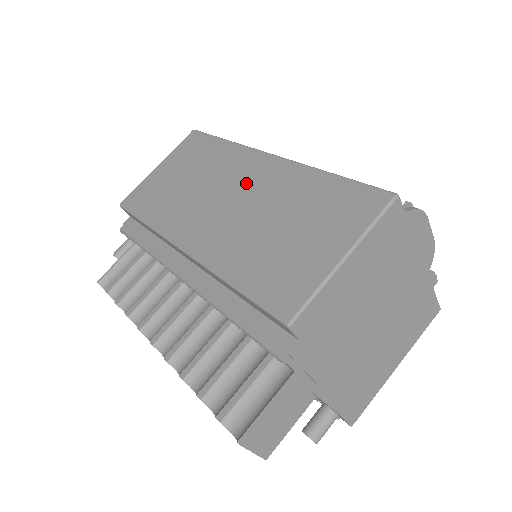
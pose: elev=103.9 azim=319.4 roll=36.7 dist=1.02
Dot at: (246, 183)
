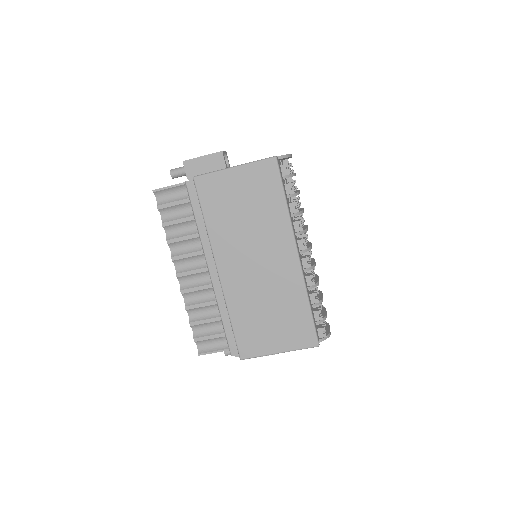
Dot at: (273, 263)
